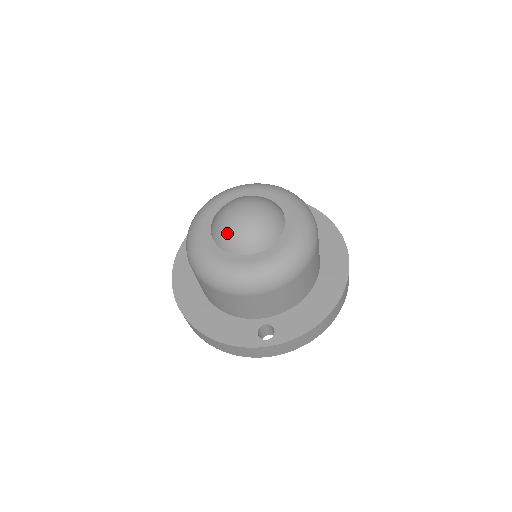
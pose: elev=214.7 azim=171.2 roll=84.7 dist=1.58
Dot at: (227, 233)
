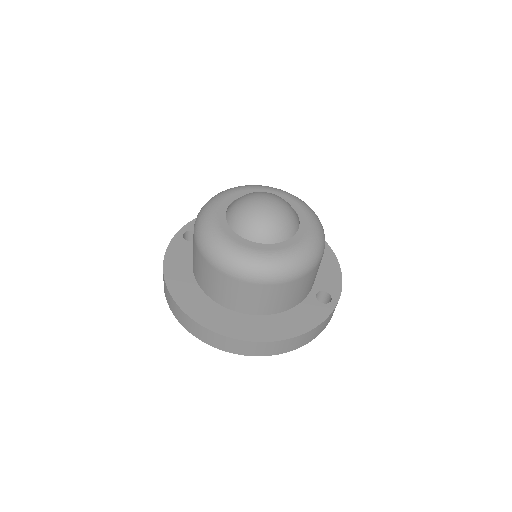
Dot at: (272, 225)
